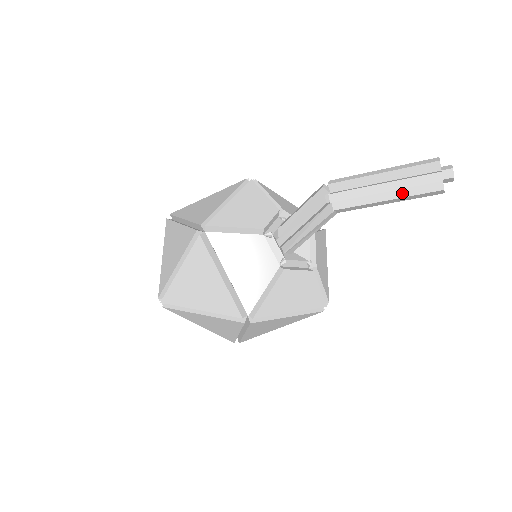
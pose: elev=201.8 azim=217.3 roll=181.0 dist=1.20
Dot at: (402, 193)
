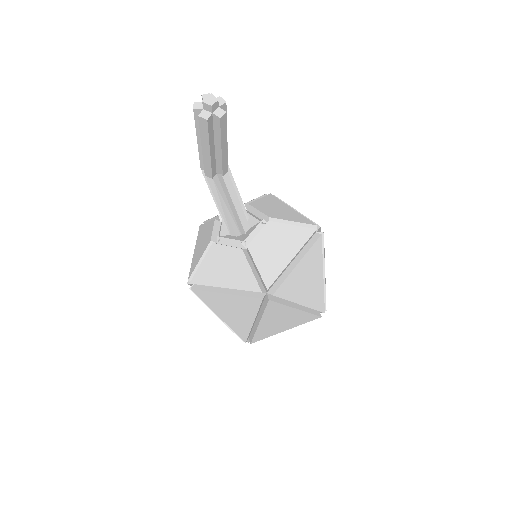
Dot at: (203, 137)
